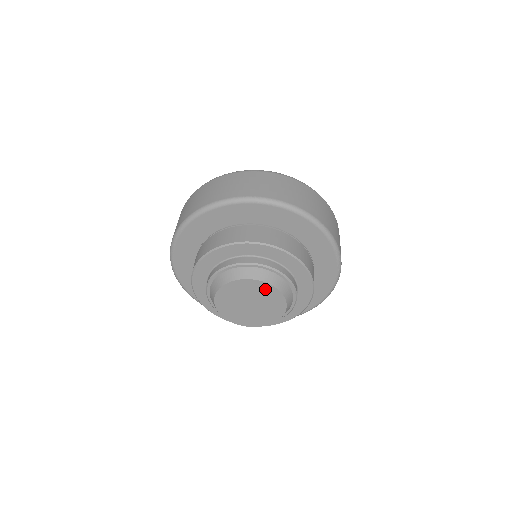
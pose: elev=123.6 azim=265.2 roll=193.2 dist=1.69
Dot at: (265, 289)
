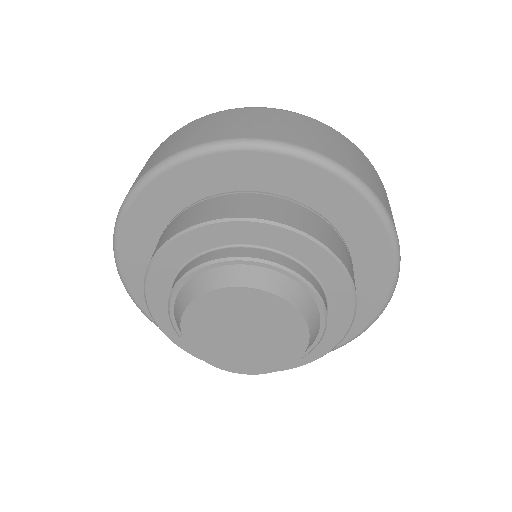
Dot at: (276, 309)
